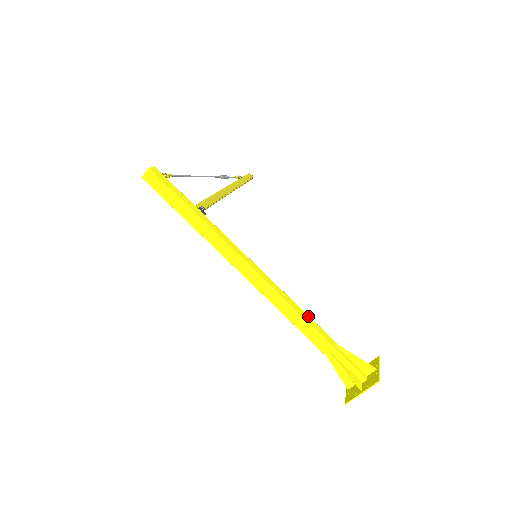
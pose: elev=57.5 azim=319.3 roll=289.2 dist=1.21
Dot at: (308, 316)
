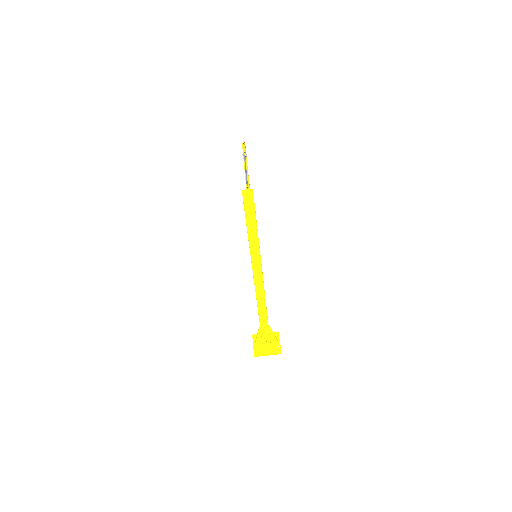
Dot at: occluded
